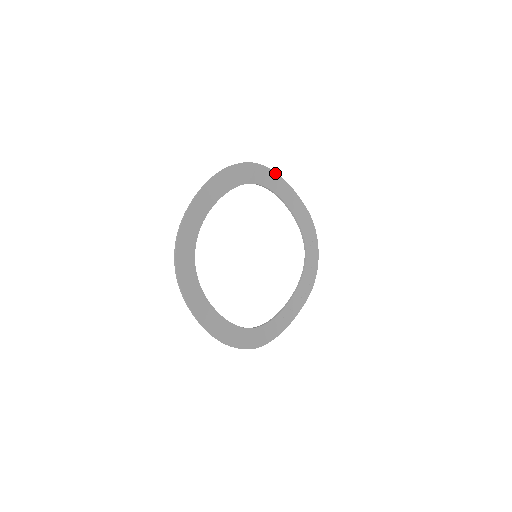
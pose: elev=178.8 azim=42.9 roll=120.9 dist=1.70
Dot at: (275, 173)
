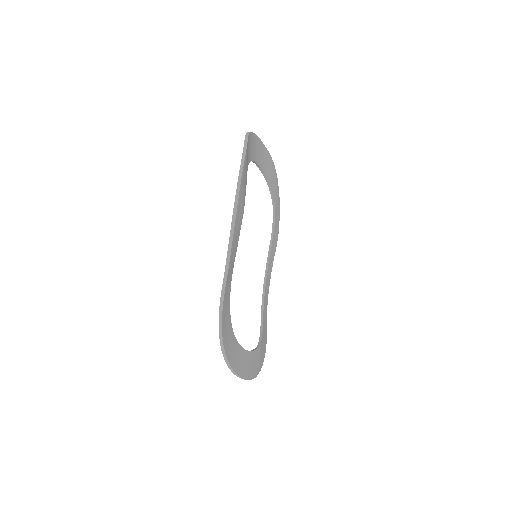
Dot at: (250, 133)
